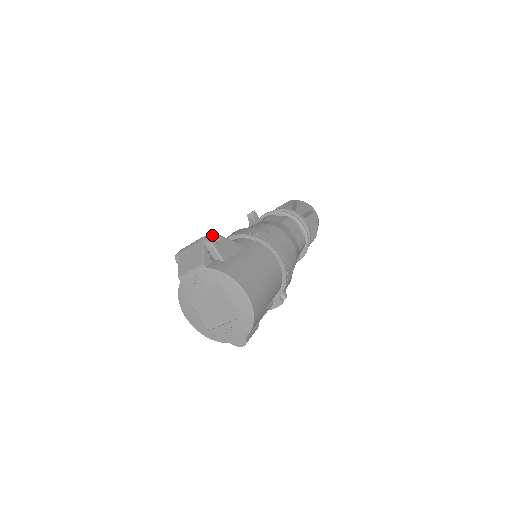
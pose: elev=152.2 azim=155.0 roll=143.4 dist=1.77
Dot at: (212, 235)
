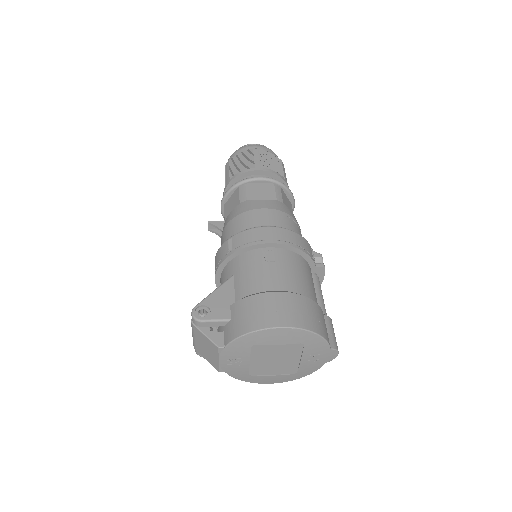
Dot at: (195, 312)
